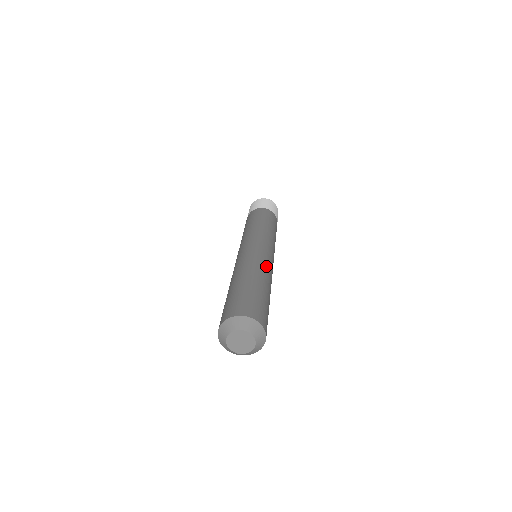
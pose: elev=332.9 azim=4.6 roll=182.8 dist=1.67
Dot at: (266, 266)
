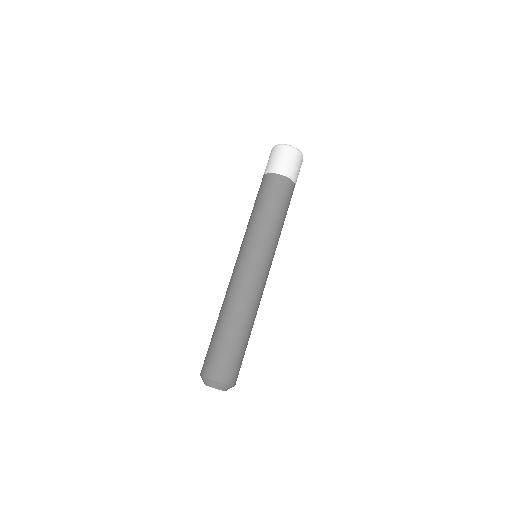
Dot at: (253, 297)
